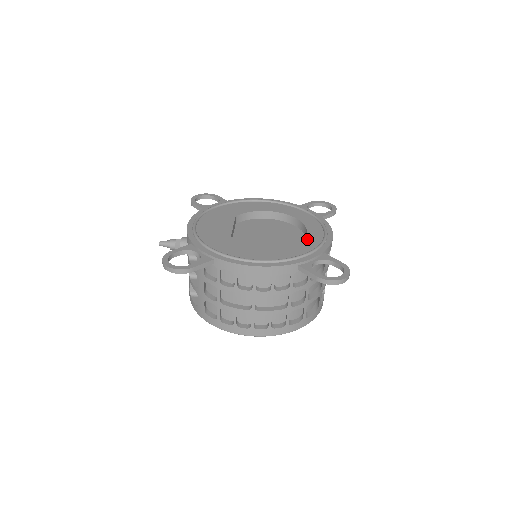
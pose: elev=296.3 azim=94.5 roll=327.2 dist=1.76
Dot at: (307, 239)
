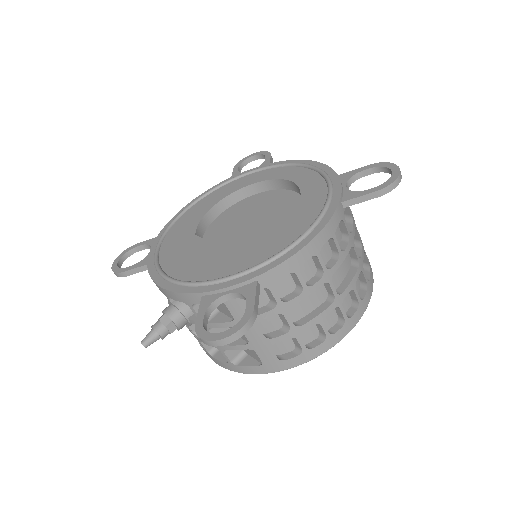
Dot at: (301, 182)
